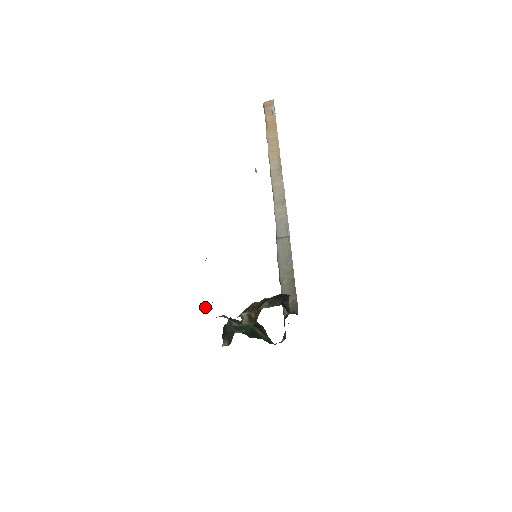
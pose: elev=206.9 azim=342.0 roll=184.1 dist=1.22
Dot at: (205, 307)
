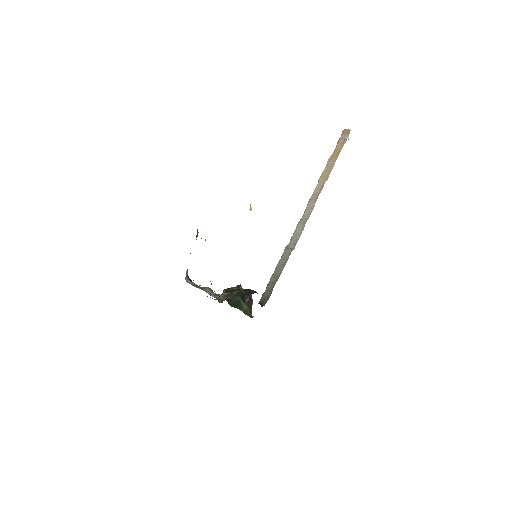
Dot at: occluded
